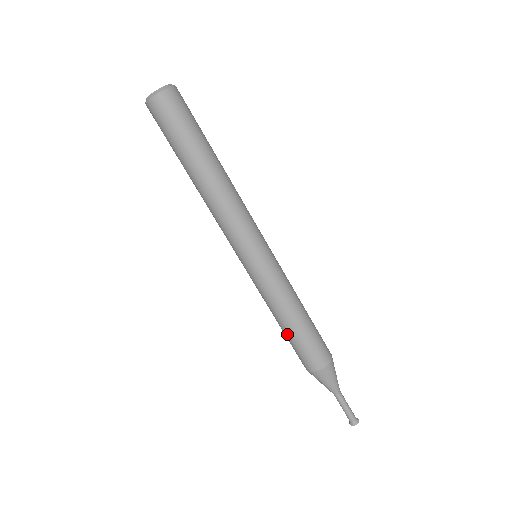
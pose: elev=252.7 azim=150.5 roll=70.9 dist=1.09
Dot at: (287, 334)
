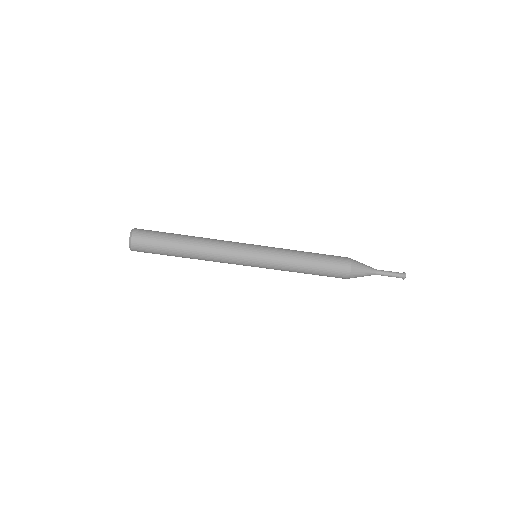
Dot at: occluded
